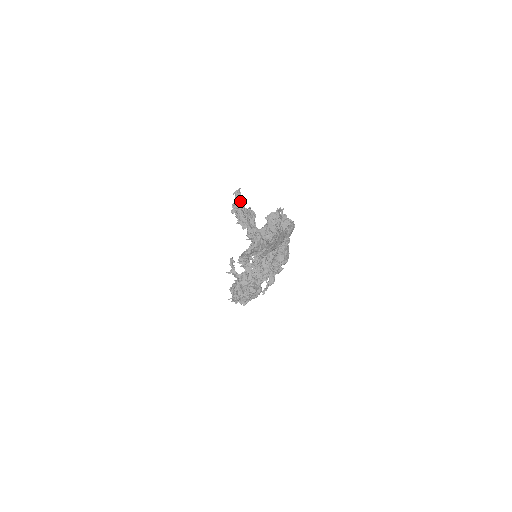
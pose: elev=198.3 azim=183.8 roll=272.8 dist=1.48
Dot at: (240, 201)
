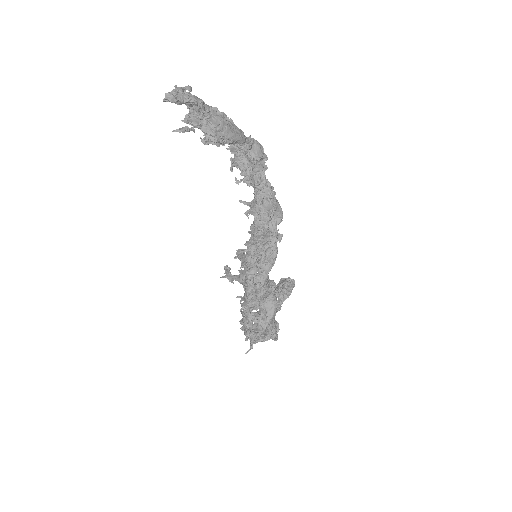
Dot at: occluded
